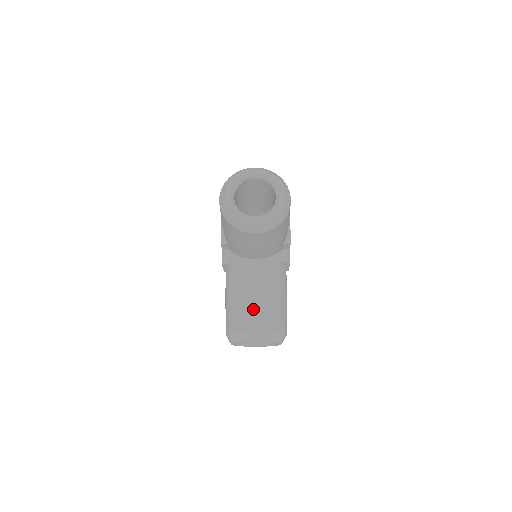
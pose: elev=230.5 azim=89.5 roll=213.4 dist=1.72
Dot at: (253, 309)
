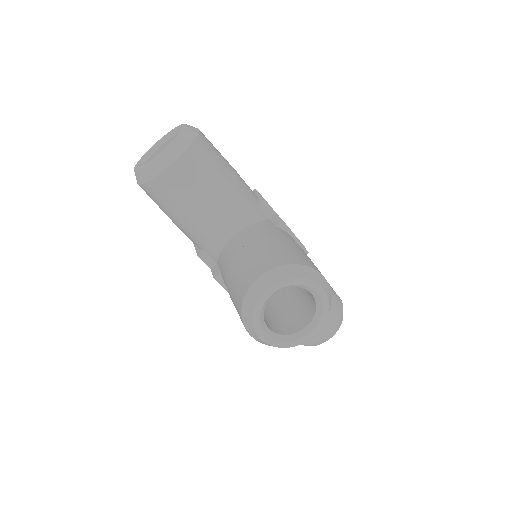
Dot at: (247, 265)
